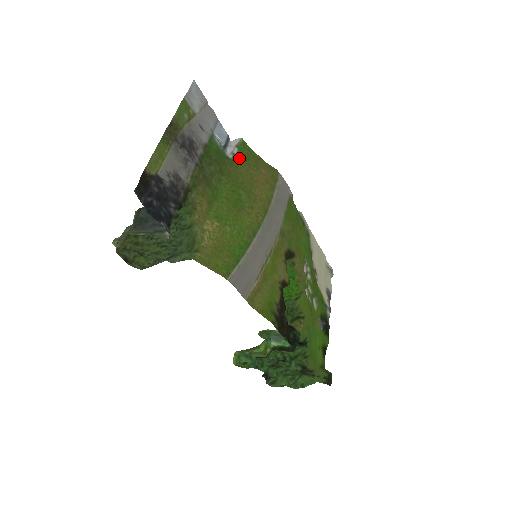
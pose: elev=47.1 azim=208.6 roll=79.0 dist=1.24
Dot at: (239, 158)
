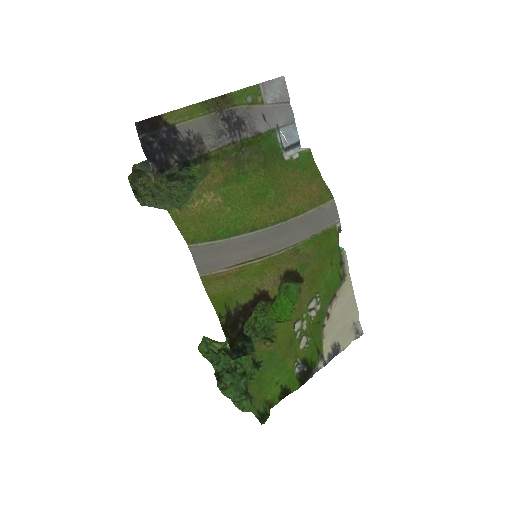
Dot at: (295, 164)
